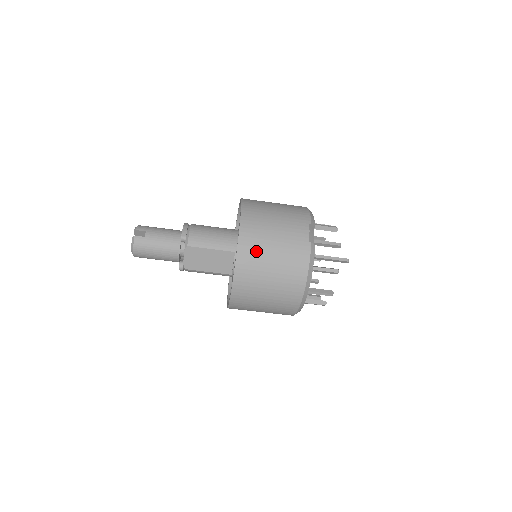
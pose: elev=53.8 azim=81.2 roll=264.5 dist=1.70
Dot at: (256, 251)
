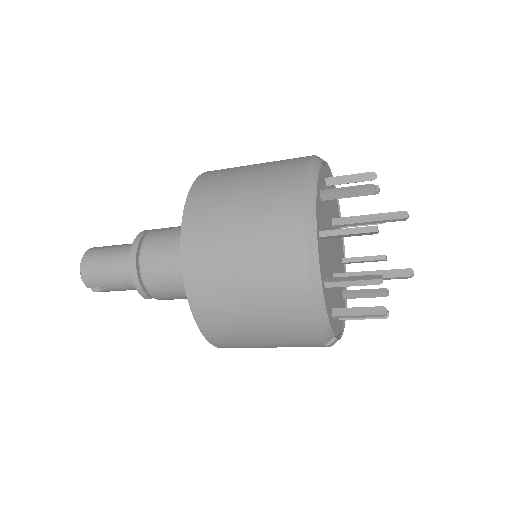
Dot at: occluded
